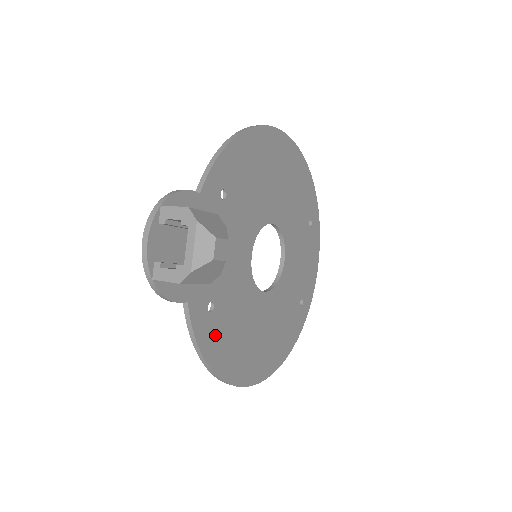
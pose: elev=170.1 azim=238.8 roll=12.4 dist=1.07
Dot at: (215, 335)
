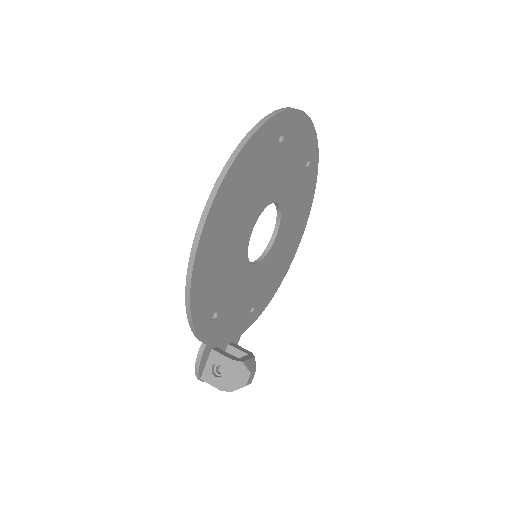
Dot at: (263, 301)
